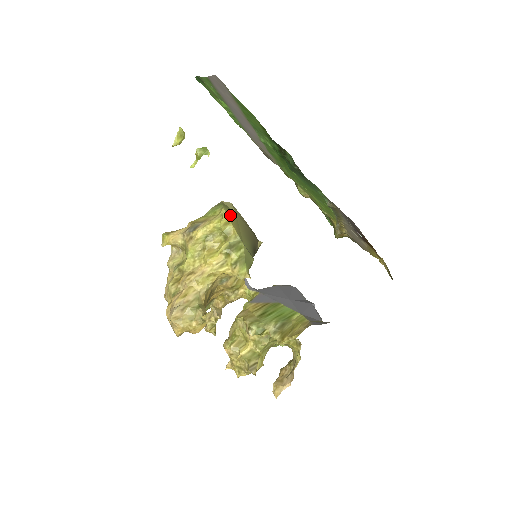
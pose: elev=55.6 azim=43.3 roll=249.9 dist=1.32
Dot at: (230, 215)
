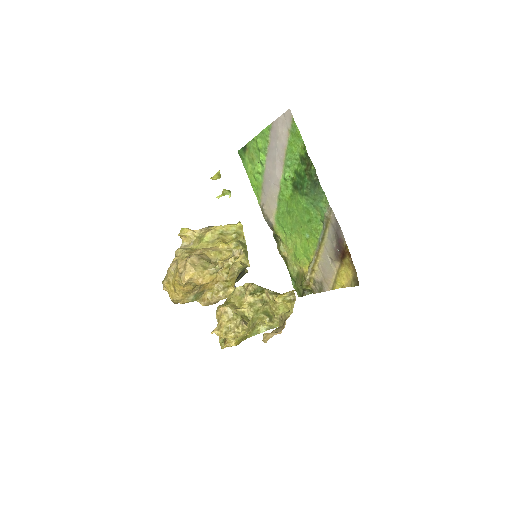
Dot at: occluded
